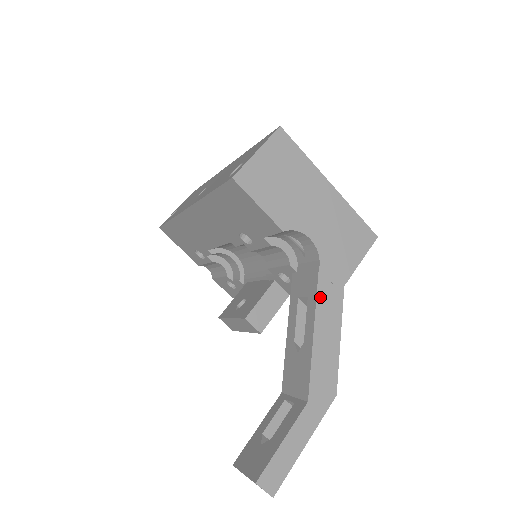
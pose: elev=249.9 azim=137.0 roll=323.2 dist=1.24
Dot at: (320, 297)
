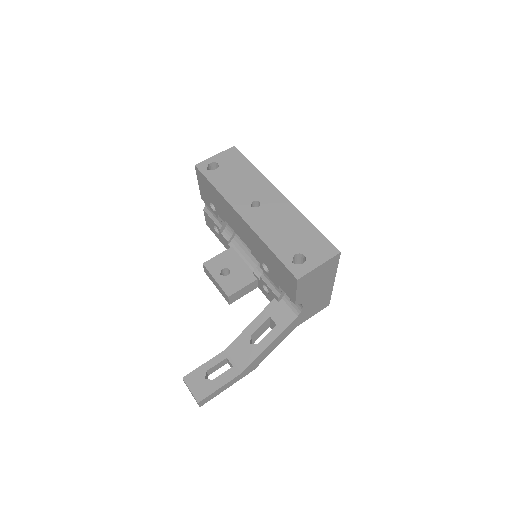
Dot at: (283, 332)
